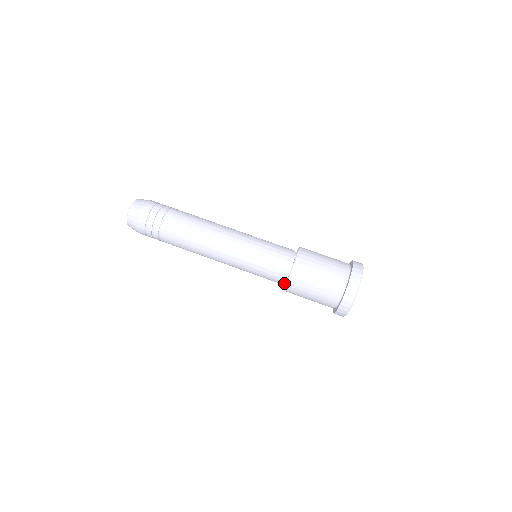
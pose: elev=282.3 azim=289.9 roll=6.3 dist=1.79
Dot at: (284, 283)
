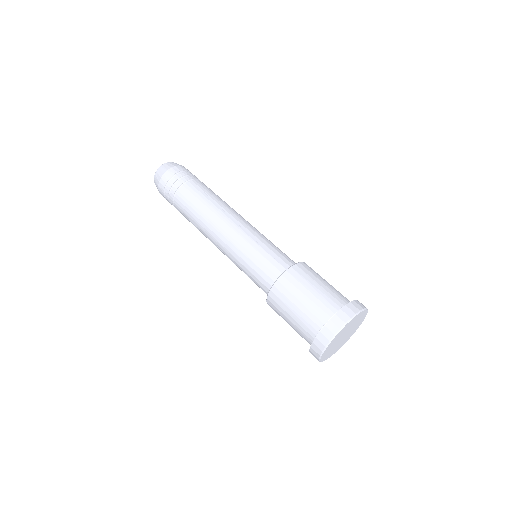
Dot at: occluded
